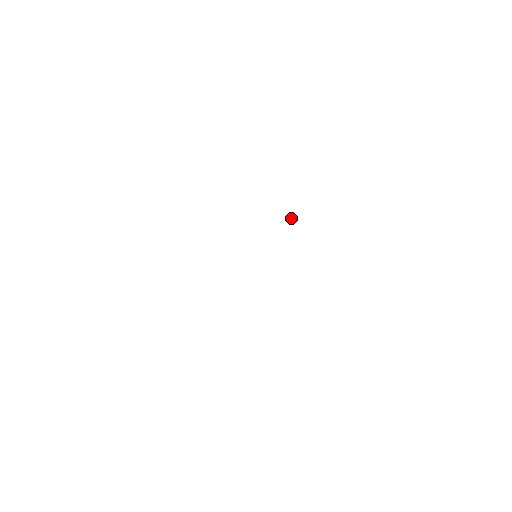
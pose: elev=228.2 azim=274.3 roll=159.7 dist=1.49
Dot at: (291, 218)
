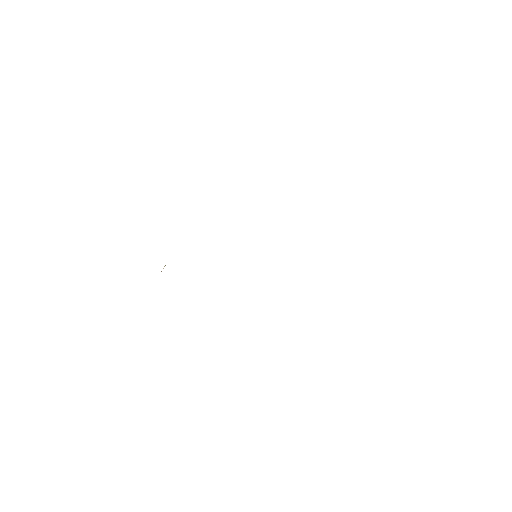
Dot at: occluded
